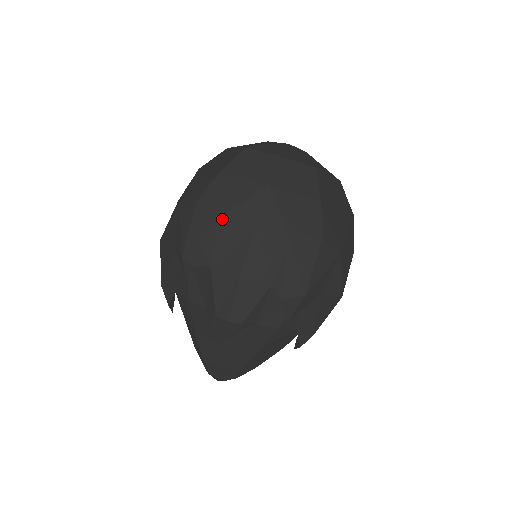
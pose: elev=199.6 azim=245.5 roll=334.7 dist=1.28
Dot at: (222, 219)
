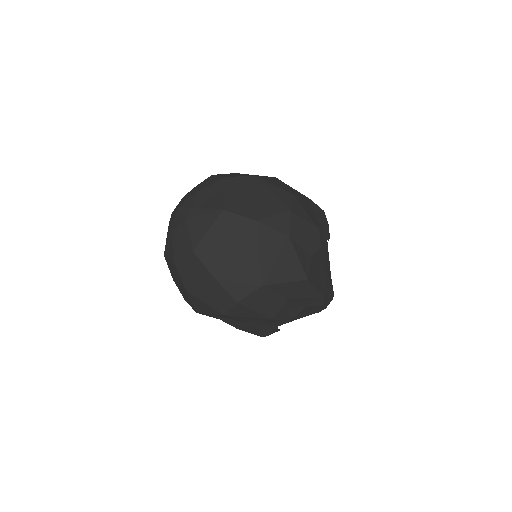
Dot at: occluded
